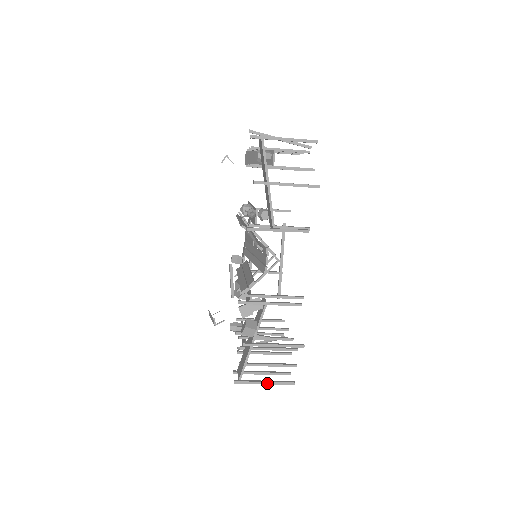
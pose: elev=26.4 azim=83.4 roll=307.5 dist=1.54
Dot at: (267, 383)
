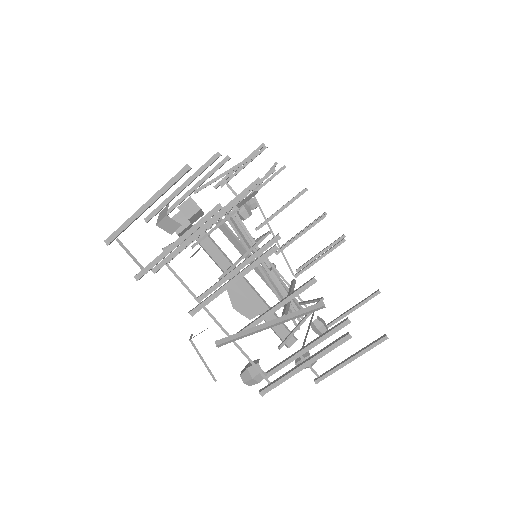
Dot at: (148, 201)
